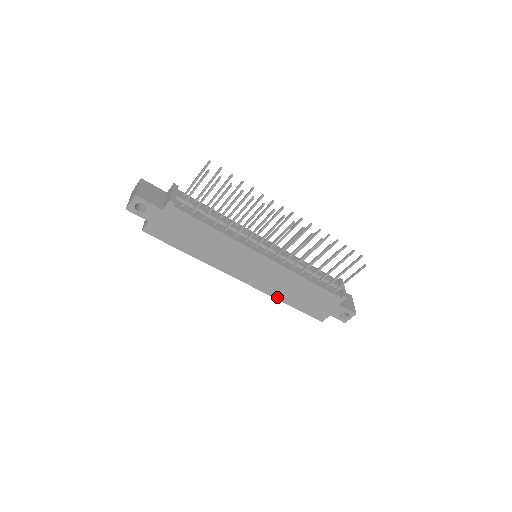
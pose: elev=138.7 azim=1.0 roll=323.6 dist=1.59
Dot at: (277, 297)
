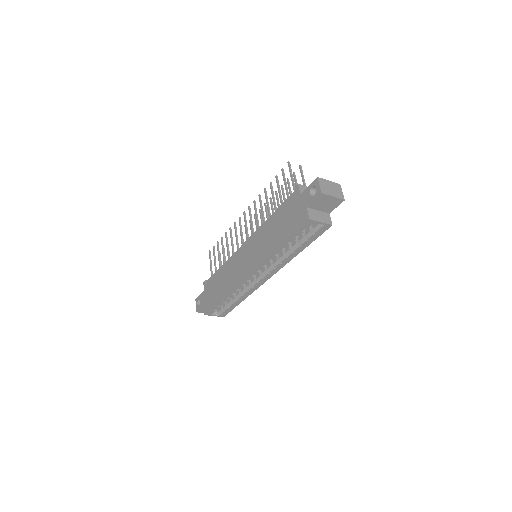
Dot at: (270, 253)
